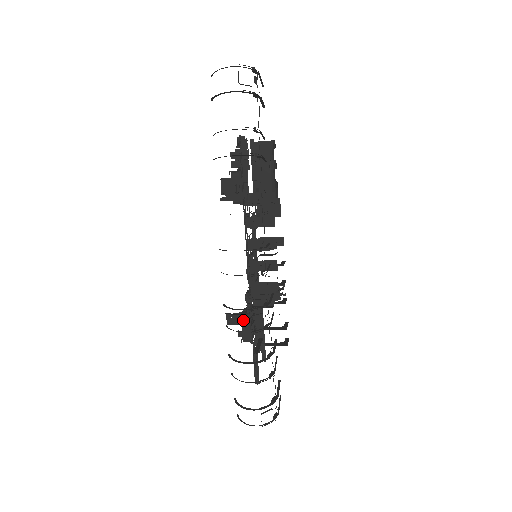
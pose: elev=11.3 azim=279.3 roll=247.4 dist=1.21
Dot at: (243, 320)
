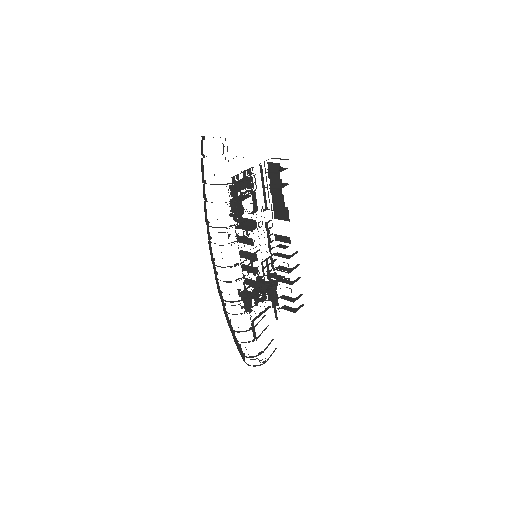
Dot at: occluded
